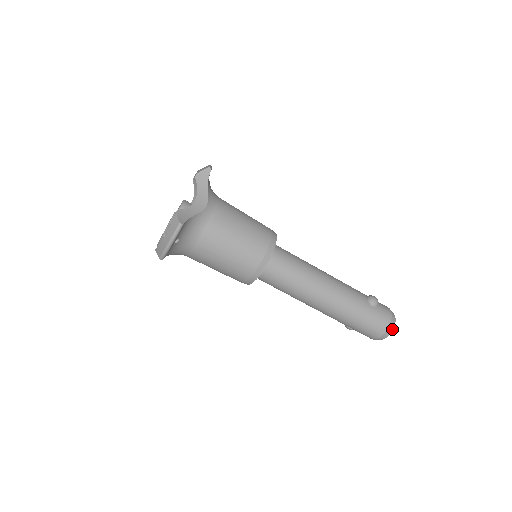
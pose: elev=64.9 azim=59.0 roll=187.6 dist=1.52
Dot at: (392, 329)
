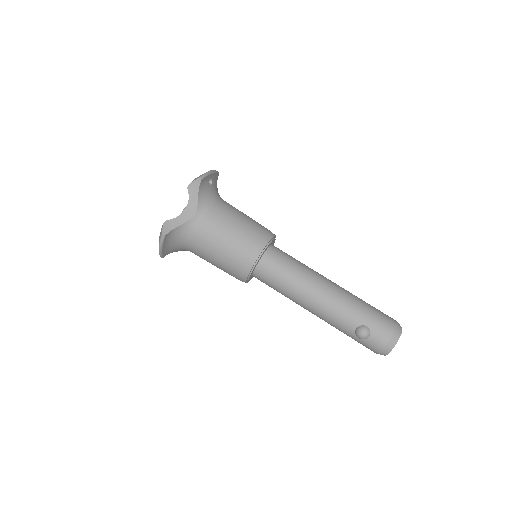
Dot at: occluded
